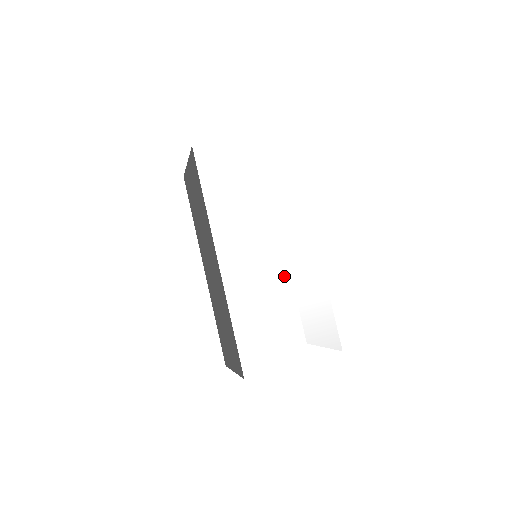
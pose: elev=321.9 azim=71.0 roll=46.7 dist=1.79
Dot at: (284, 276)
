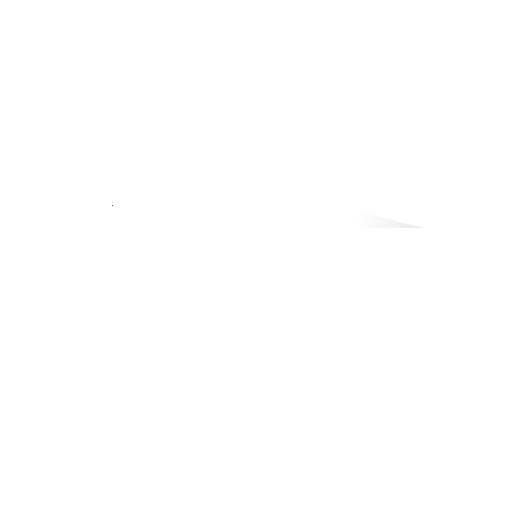
Dot at: (303, 256)
